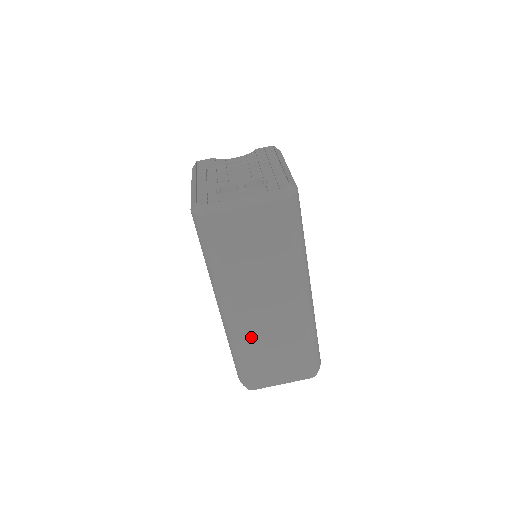
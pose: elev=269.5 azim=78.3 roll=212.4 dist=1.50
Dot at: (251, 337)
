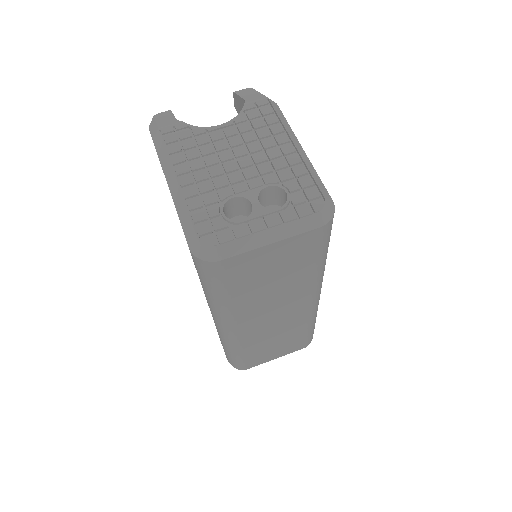
Dot at: (252, 340)
